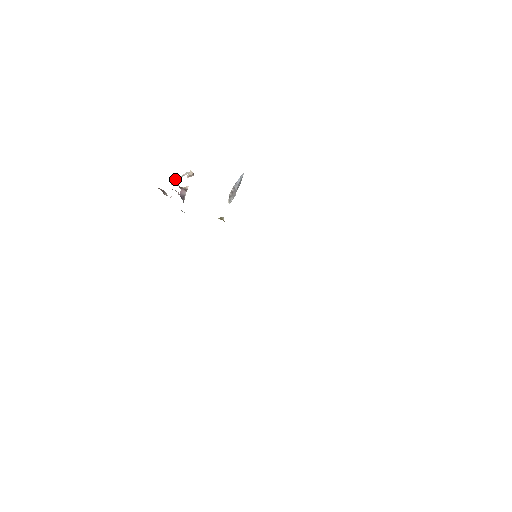
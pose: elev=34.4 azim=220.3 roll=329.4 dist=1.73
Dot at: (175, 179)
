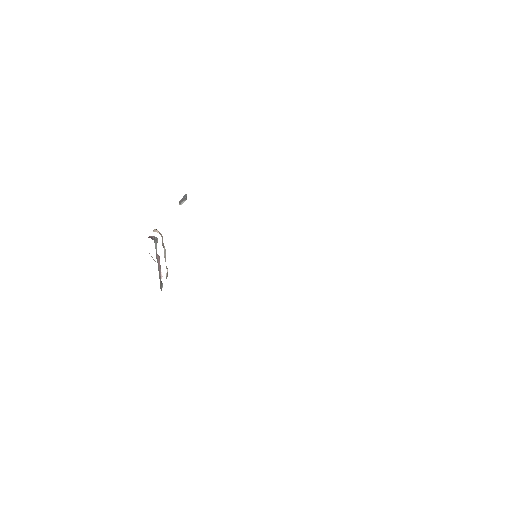
Dot at: (166, 274)
